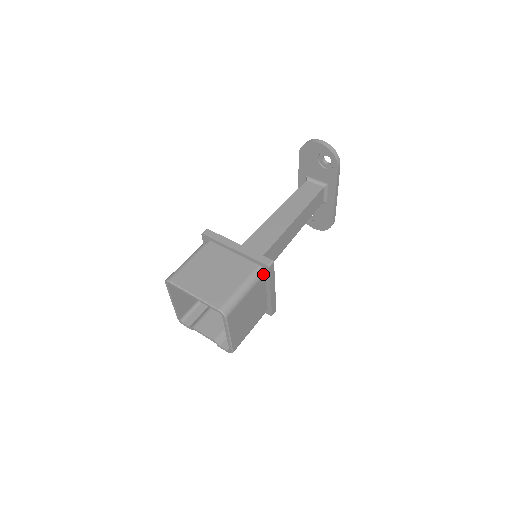
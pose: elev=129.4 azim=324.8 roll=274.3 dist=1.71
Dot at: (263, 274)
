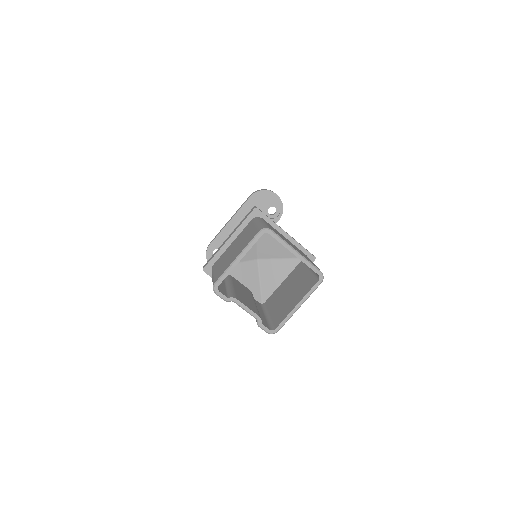
Dot at: occluded
